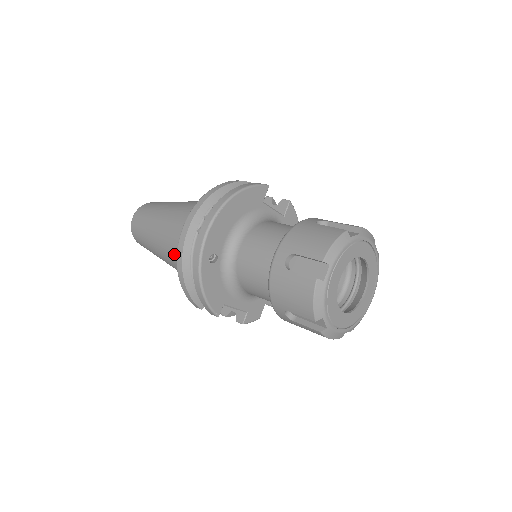
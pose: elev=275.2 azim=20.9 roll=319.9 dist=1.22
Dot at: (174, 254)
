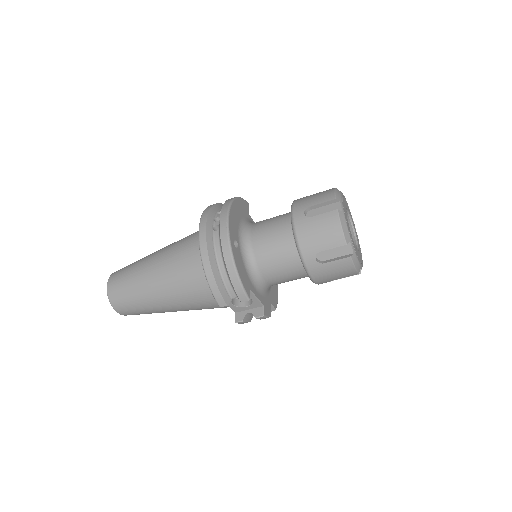
Dot at: (181, 275)
